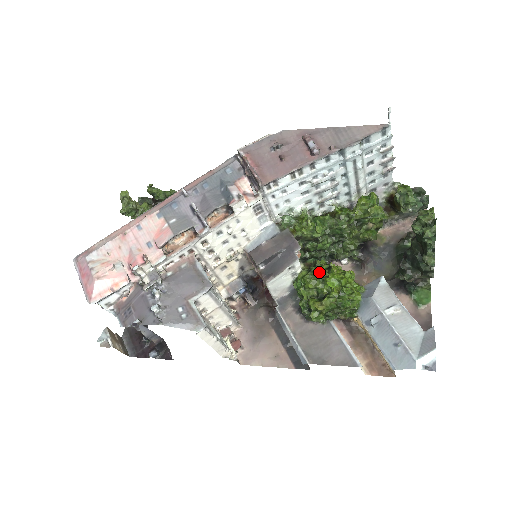
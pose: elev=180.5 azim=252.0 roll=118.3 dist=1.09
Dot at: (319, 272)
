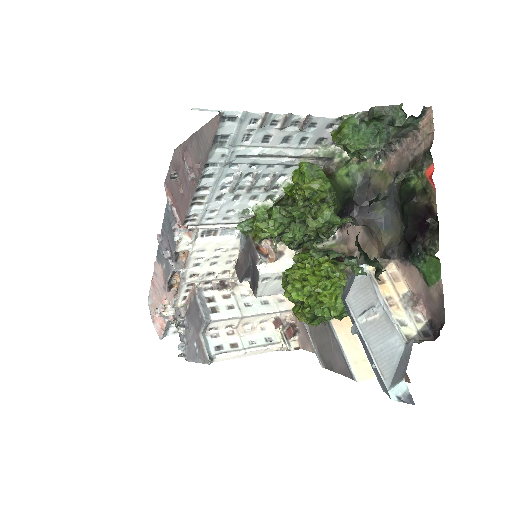
Dot at: (289, 278)
